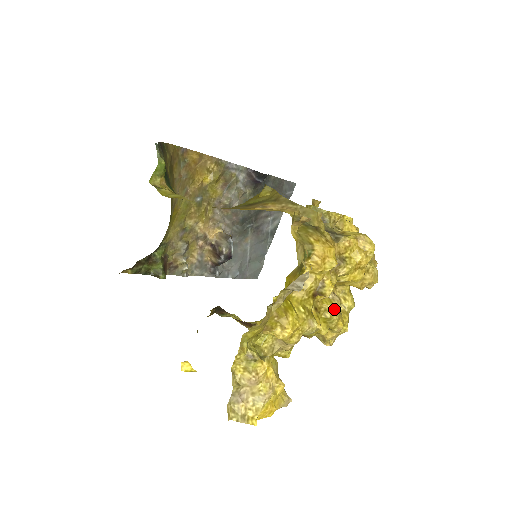
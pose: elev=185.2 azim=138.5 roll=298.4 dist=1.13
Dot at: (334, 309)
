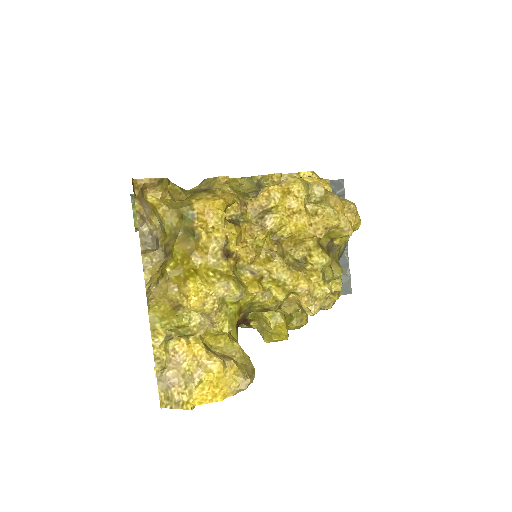
Dot at: (275, 267)
